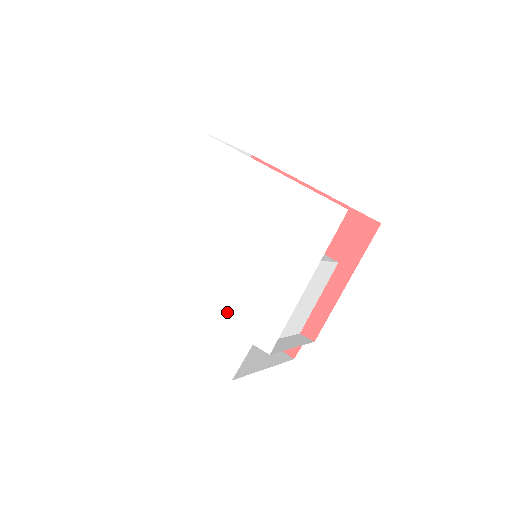
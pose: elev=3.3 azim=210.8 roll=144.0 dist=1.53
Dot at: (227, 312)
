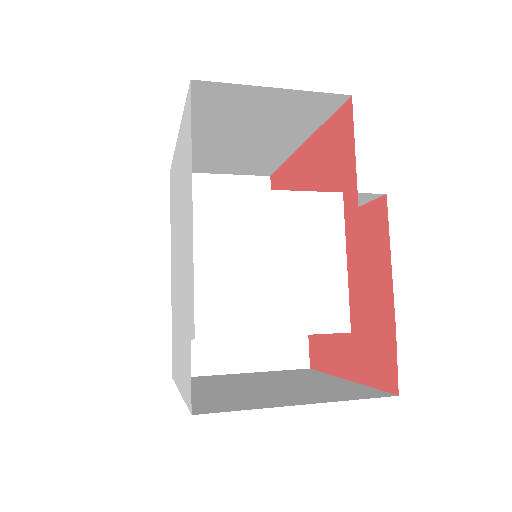
Dot at: (184, 321)
